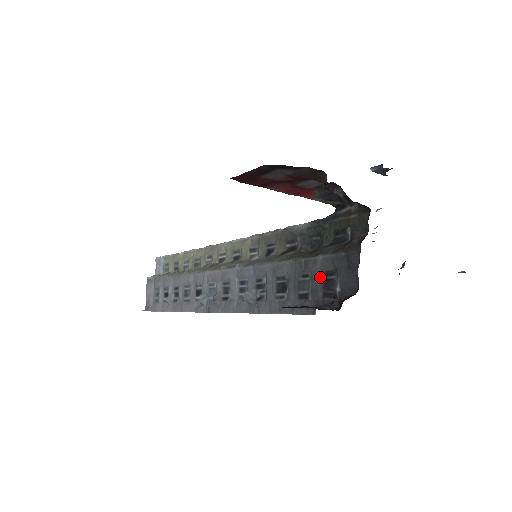
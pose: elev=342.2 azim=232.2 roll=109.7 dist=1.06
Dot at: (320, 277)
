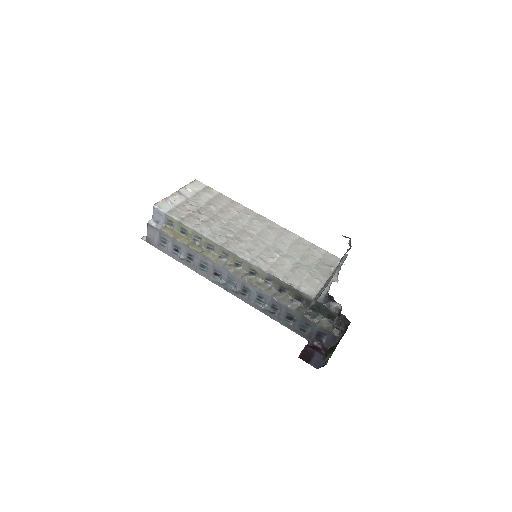
Dot at: (316, 332)
